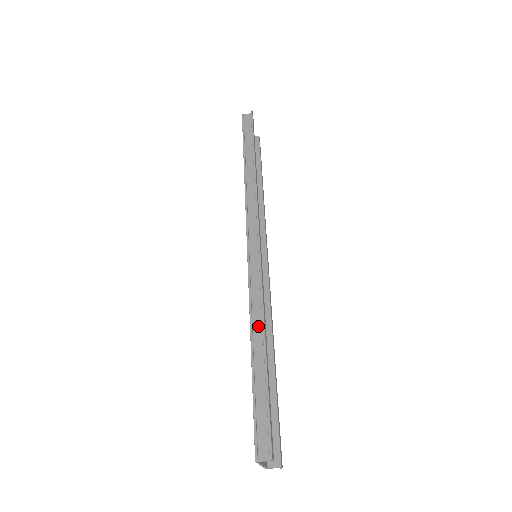
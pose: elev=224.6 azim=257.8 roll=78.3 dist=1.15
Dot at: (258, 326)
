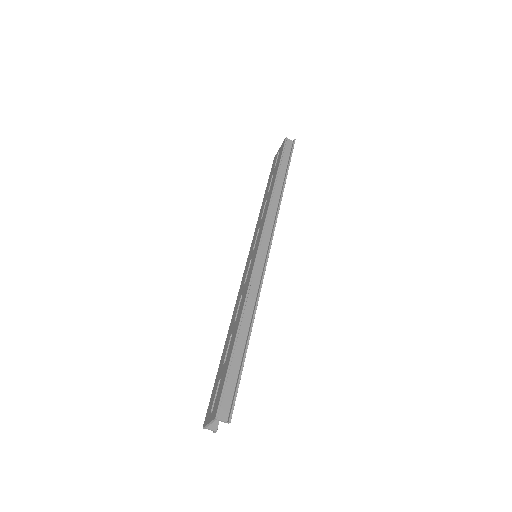
Dot at: (248, 313)
